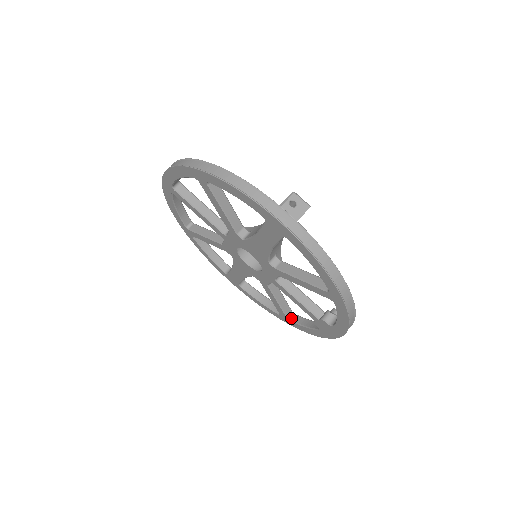
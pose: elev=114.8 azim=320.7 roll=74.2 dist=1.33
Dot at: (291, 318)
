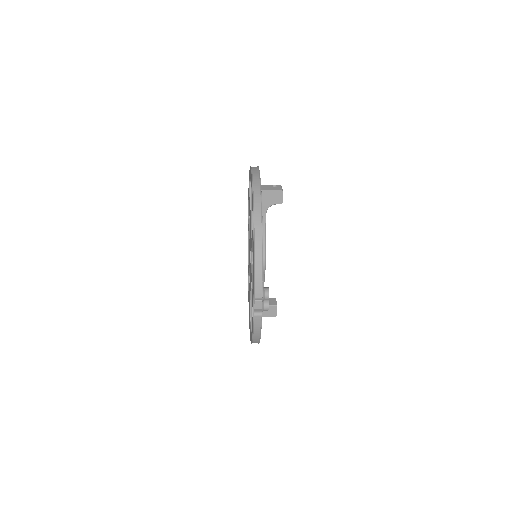
Dot at: occluded
